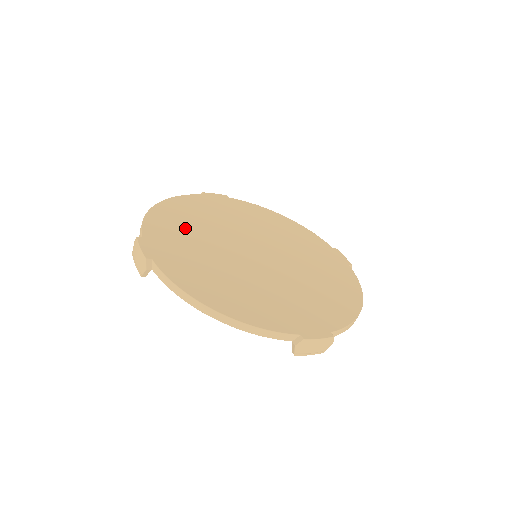
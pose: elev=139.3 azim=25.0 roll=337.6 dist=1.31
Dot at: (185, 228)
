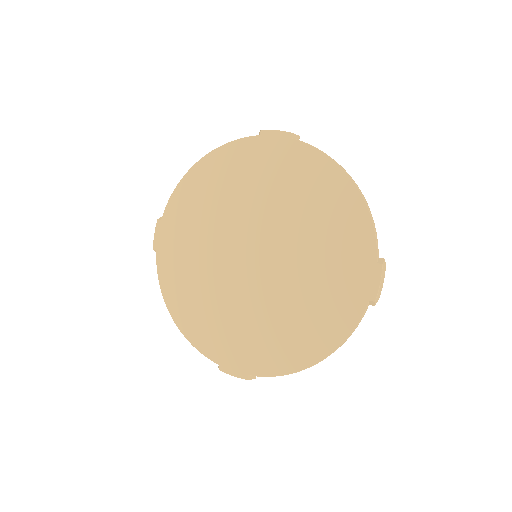
Dot at: (202, 208)
